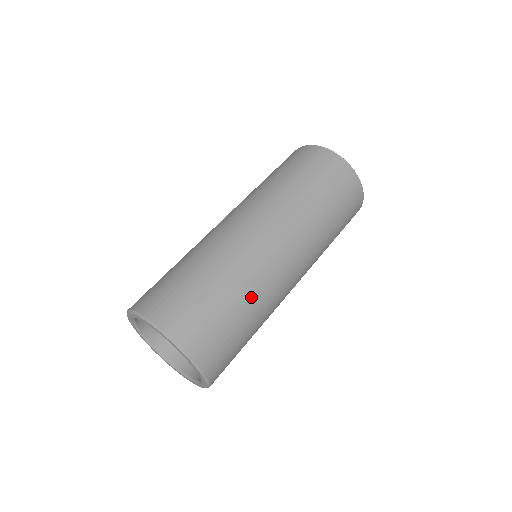
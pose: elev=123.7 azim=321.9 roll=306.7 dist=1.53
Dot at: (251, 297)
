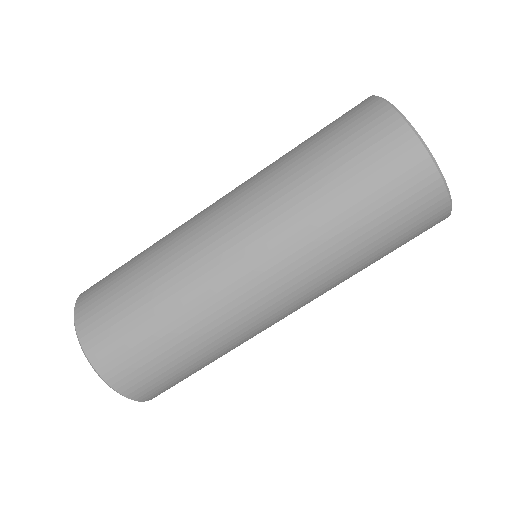
Dot at: occluded
